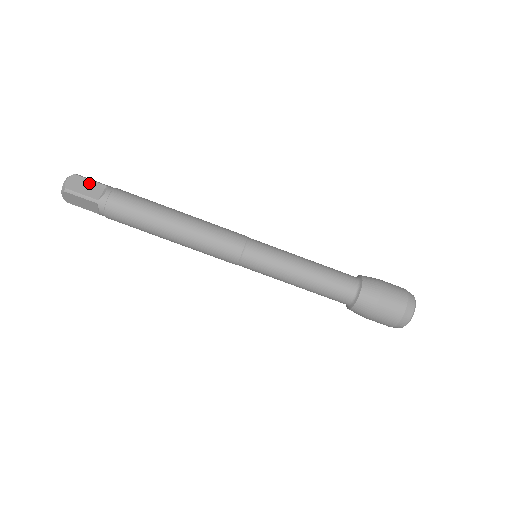
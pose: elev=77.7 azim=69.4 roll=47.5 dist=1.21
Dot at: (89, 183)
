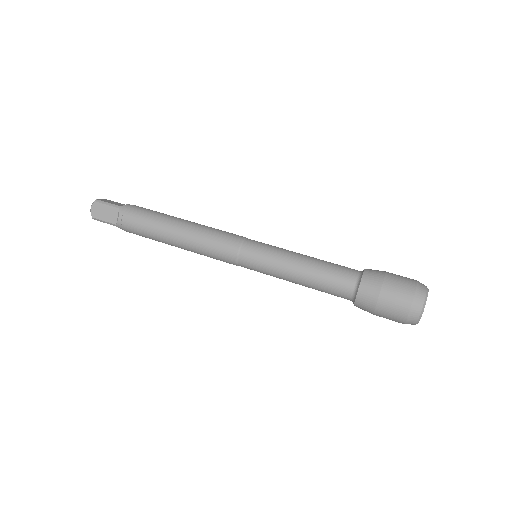
Dot at: (117, 203)
